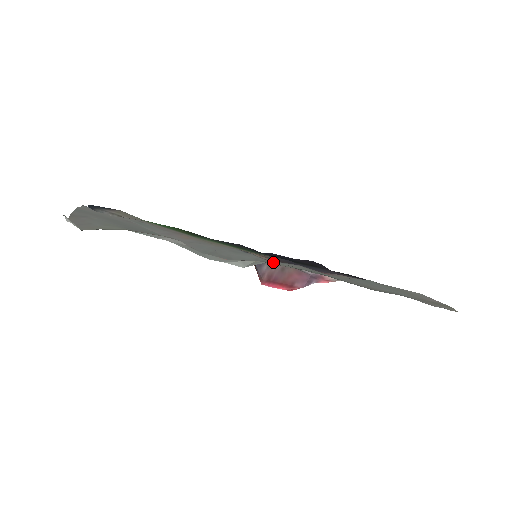
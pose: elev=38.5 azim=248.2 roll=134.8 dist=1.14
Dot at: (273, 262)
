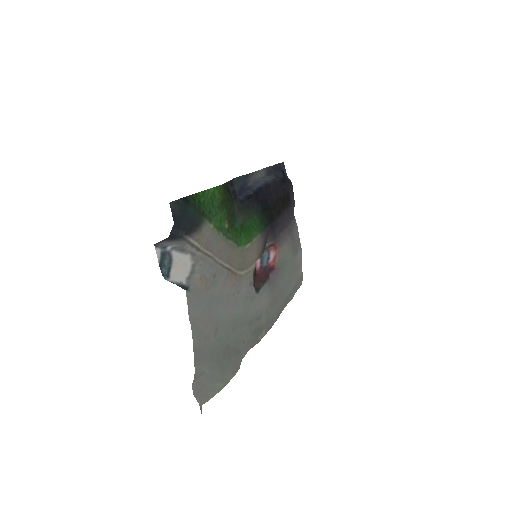
Dot at: (263, 314)
